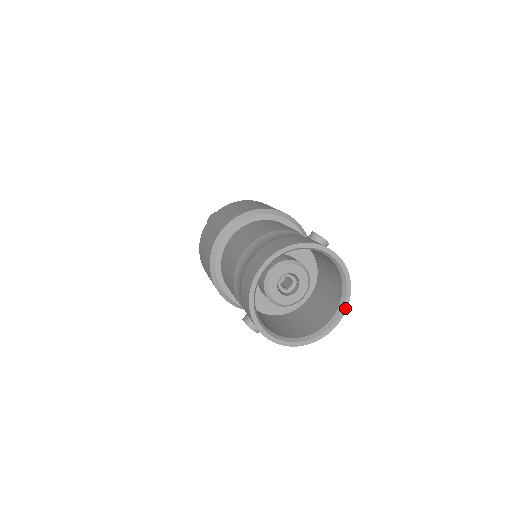
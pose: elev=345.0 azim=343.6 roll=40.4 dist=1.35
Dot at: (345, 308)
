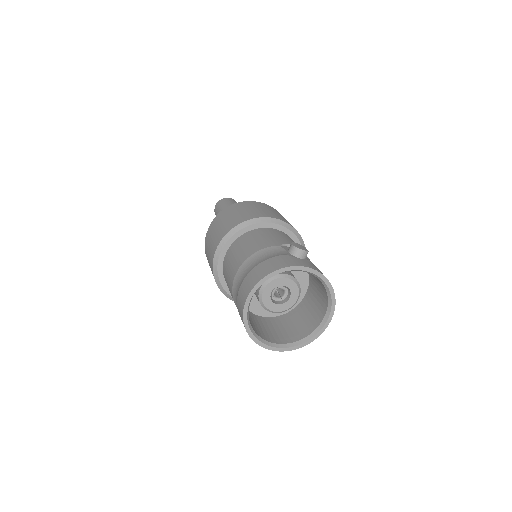
Dot at: (333, 308)
